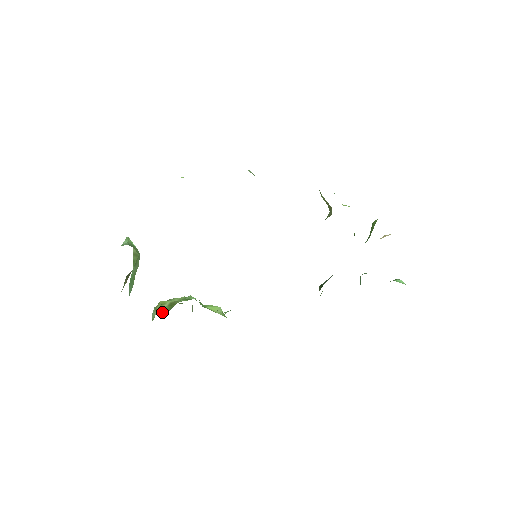
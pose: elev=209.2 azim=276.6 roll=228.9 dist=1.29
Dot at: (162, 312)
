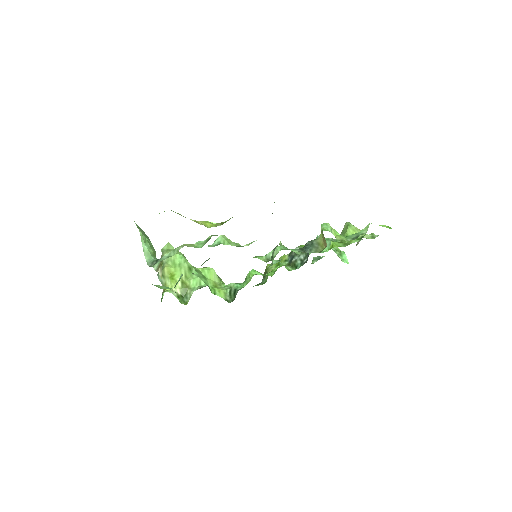
Dot at: (181, 299)
